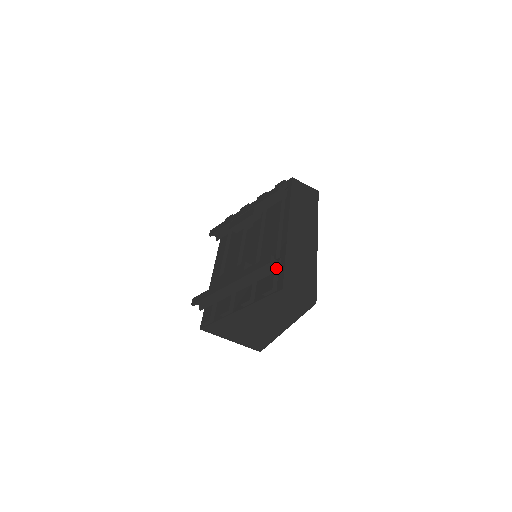
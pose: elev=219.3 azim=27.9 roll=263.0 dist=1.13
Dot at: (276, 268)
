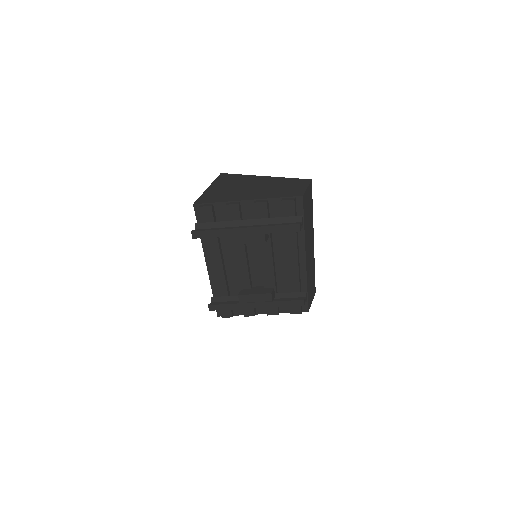
Dot at: occluded
